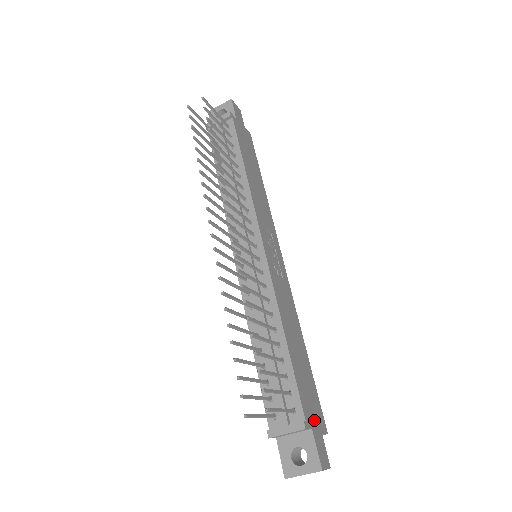
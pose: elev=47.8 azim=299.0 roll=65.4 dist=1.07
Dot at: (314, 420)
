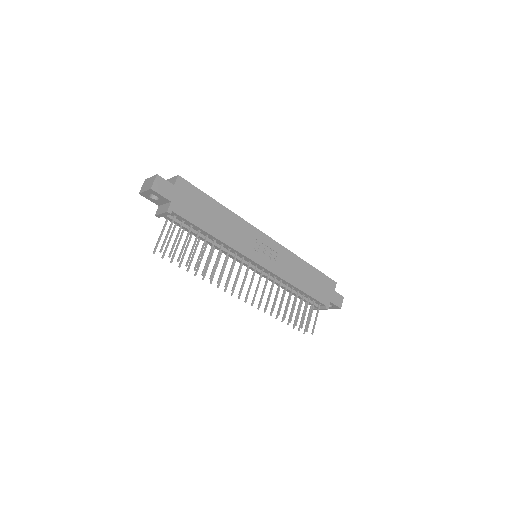
Dot at: (329, 294)
